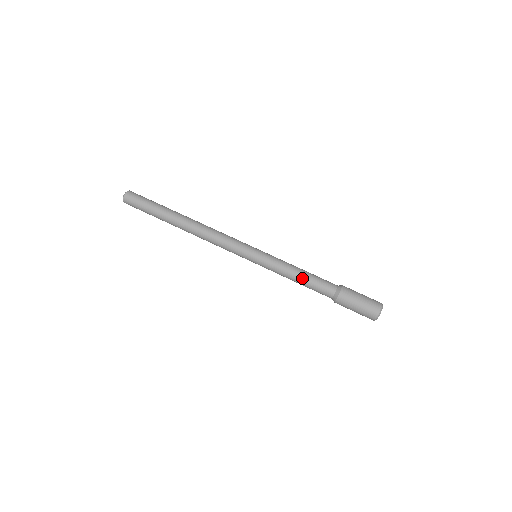
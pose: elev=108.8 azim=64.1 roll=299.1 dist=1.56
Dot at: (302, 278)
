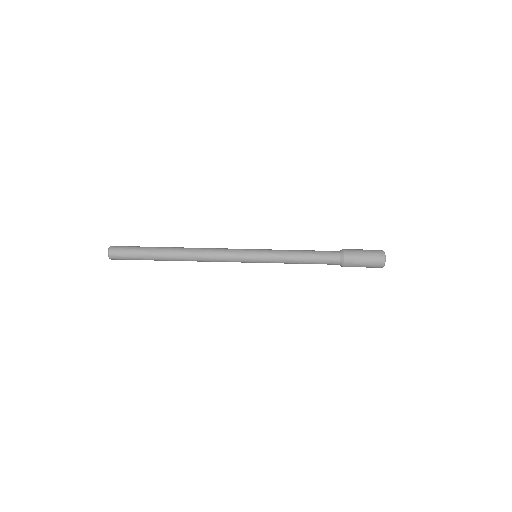
Dot at: (306, 253)
